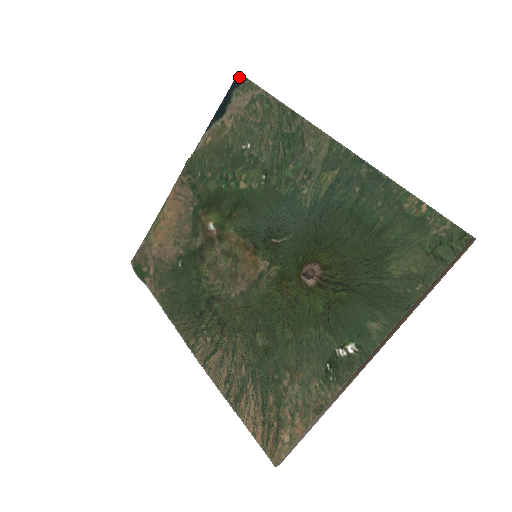
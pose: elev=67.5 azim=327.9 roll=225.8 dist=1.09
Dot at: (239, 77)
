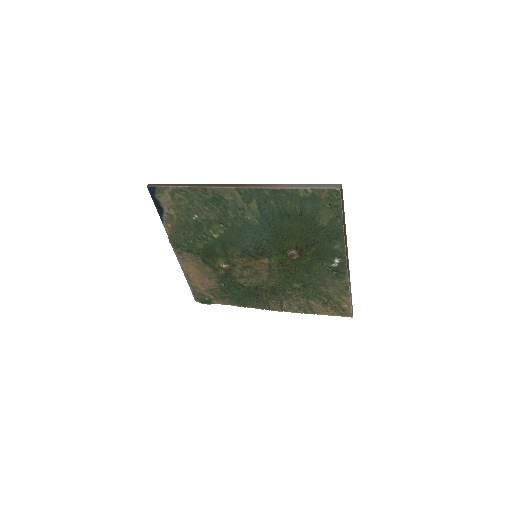
Dot at: (150, 188)
